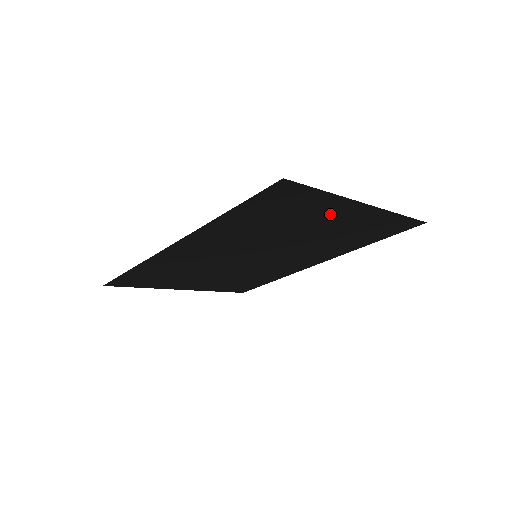
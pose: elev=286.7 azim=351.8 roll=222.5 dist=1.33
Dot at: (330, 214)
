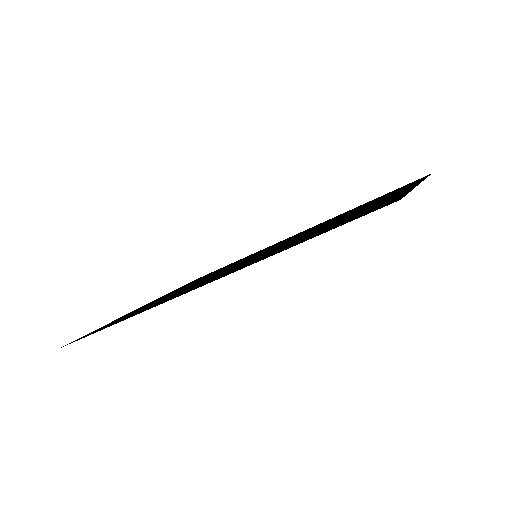
Dot at: (377, 202)
